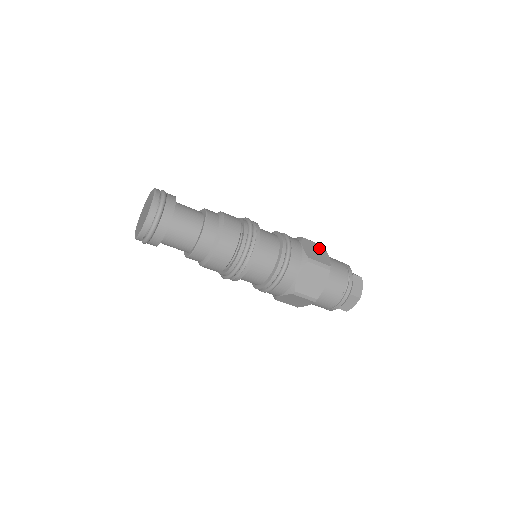
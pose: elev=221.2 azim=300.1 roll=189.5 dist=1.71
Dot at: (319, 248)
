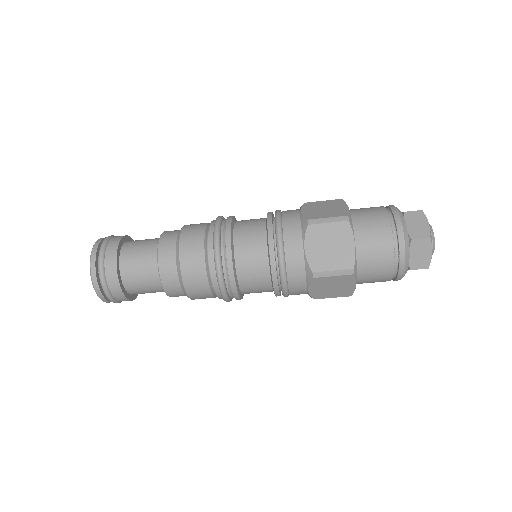
Dot at: (337, 233)
